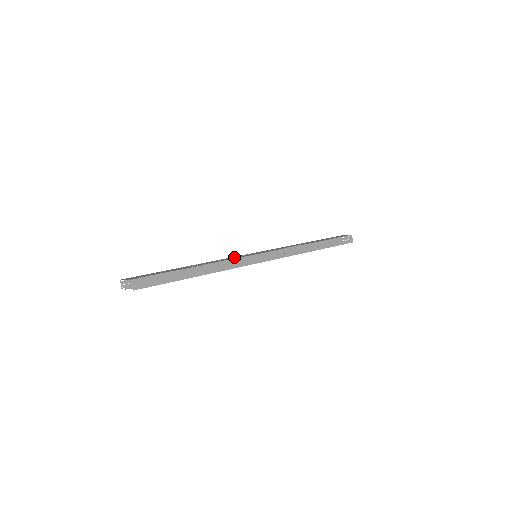
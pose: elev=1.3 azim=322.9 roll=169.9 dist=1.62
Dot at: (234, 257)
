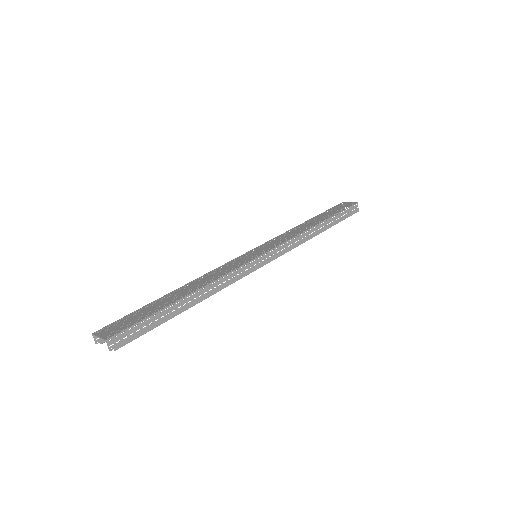
Dot at: (231, 264)
